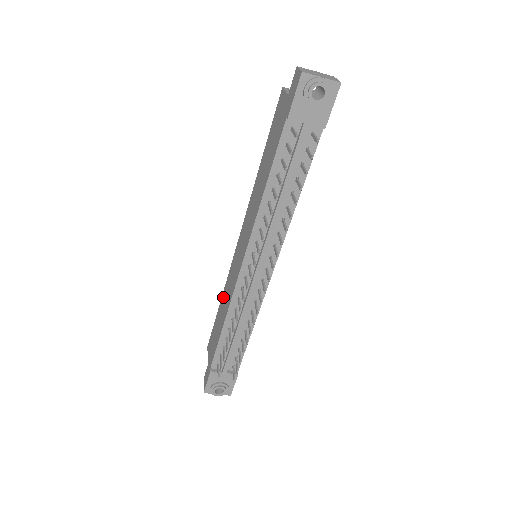
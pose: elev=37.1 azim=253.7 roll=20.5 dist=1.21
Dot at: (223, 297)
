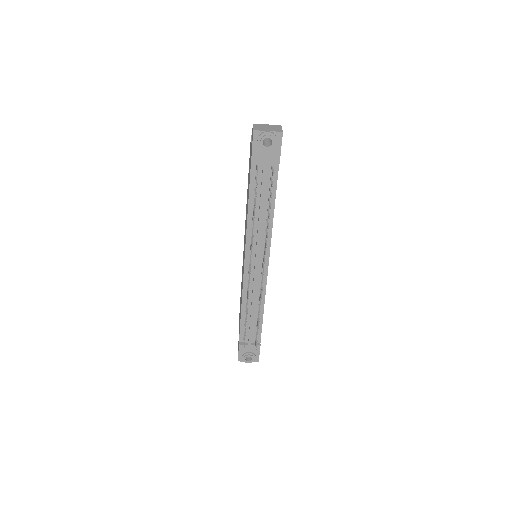
Dot at: (241, 288)
